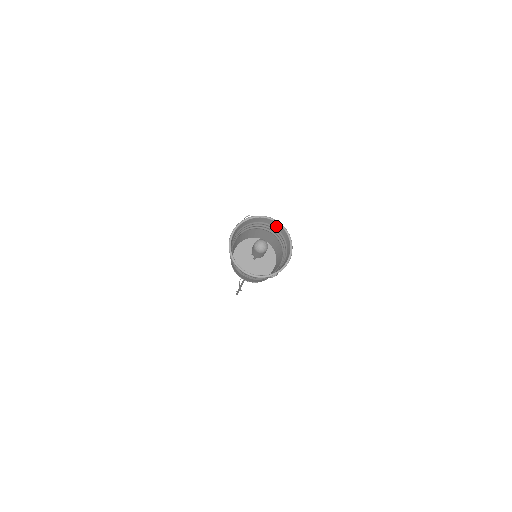
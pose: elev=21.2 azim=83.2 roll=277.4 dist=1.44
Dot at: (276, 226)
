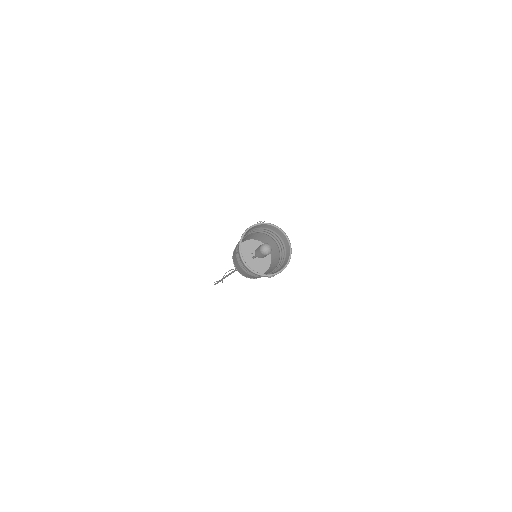
Dot at: (281, 236)
